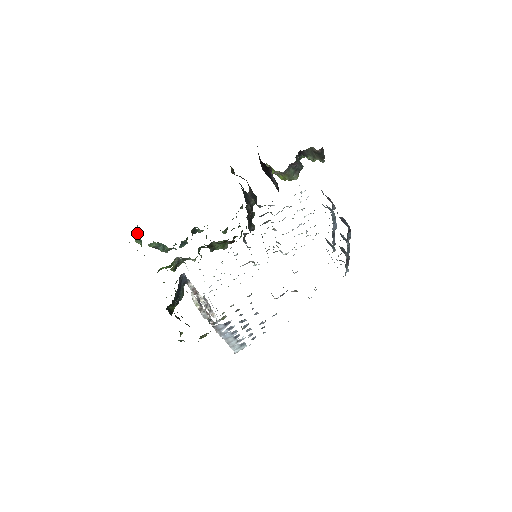
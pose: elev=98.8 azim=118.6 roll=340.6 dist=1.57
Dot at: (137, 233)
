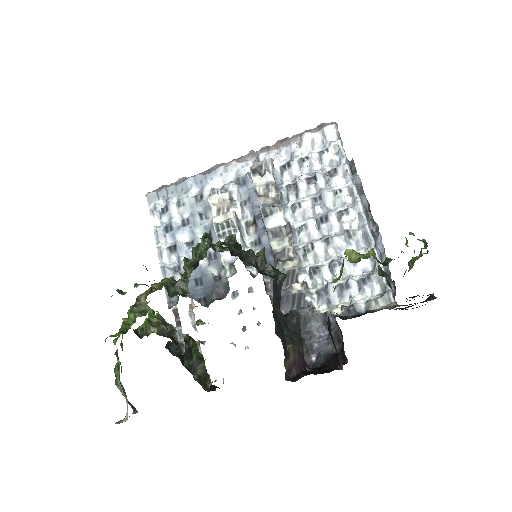
Dot at: occluded
